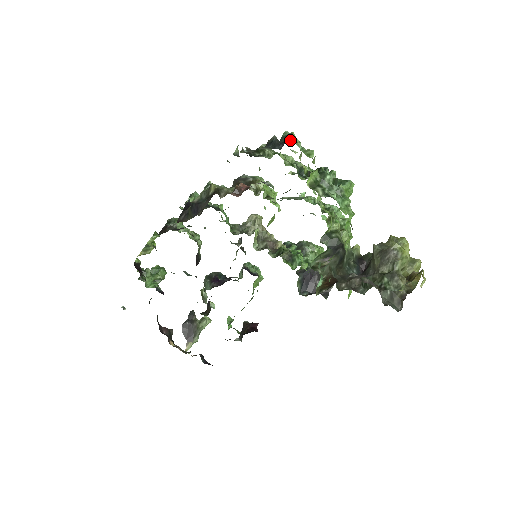
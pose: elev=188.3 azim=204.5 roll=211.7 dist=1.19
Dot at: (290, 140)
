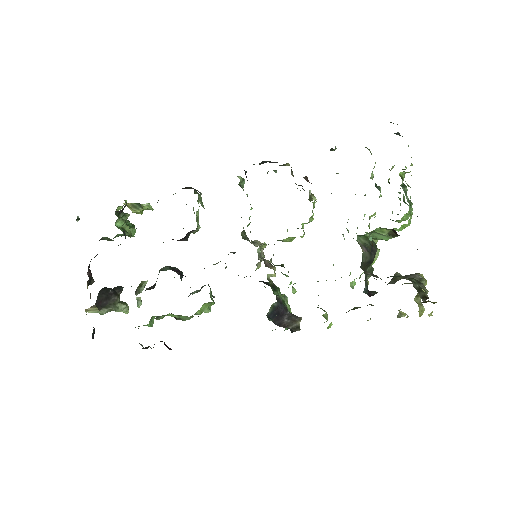
Dot at: occluded
